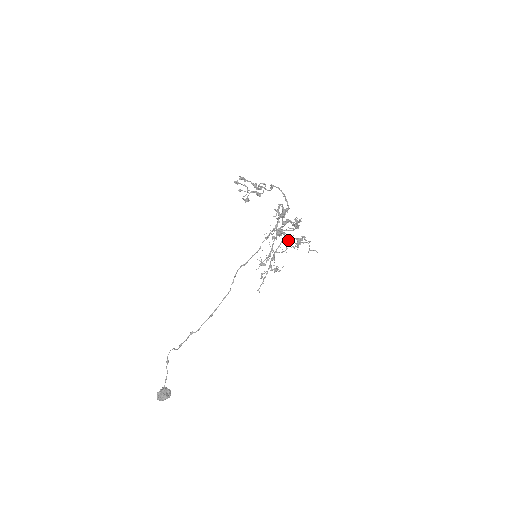
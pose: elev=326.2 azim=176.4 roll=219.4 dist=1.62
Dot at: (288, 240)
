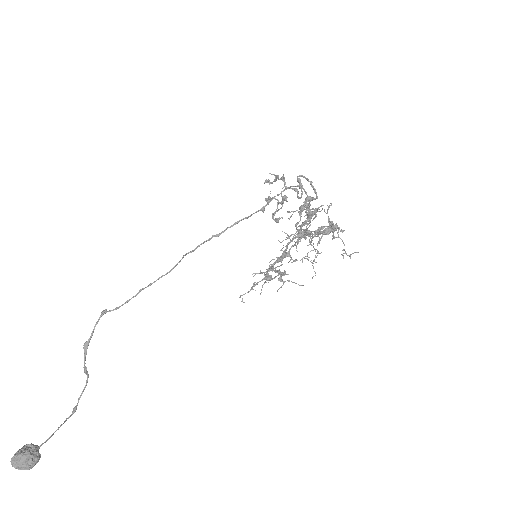
Dot at: (305, 229)
